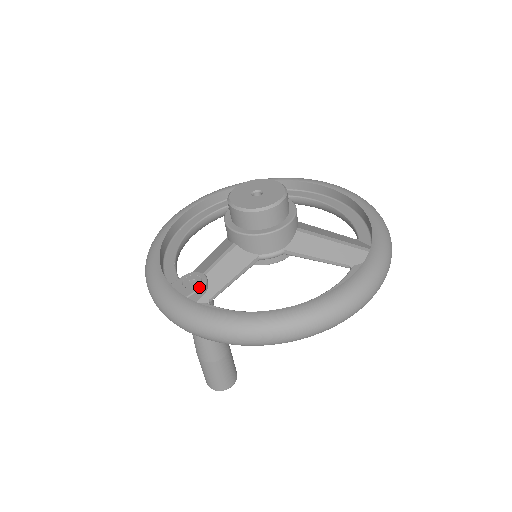
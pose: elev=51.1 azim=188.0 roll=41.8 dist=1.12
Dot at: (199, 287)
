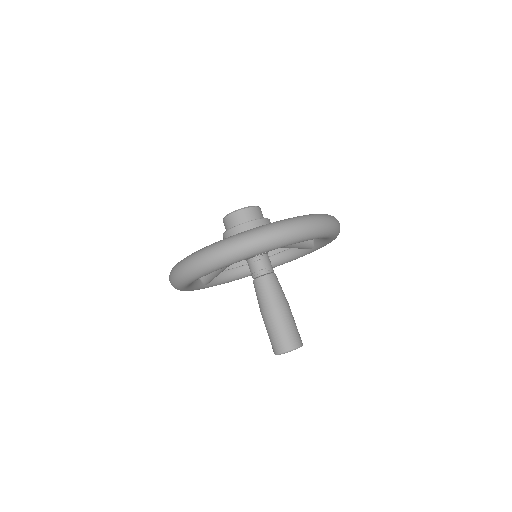
Dot at: occluded
